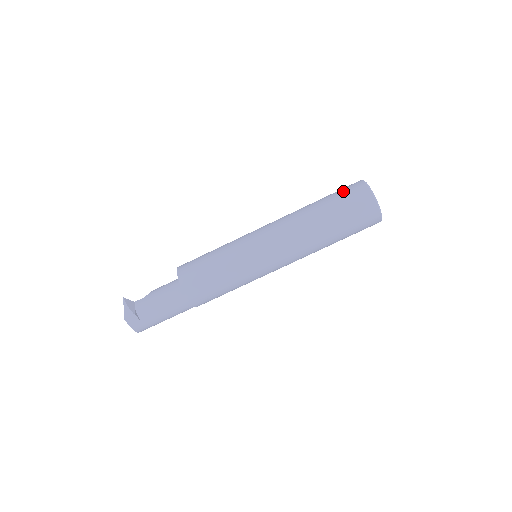
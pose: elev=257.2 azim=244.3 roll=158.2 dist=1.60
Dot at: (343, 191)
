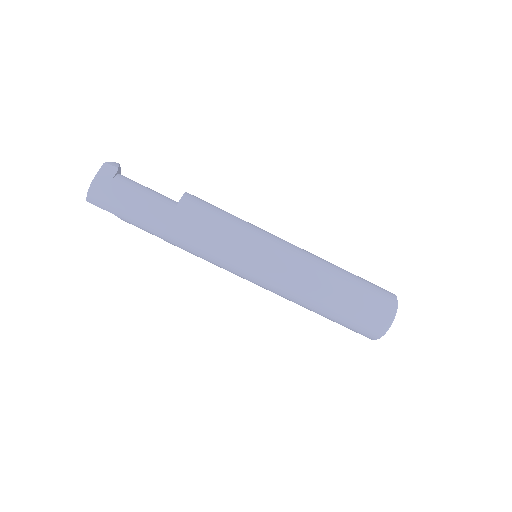
Dot at: occluded
